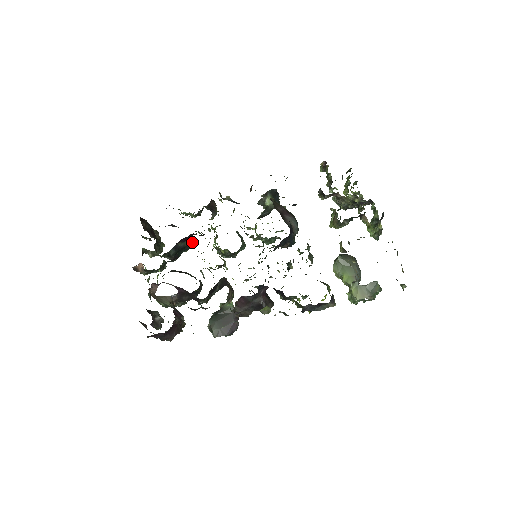
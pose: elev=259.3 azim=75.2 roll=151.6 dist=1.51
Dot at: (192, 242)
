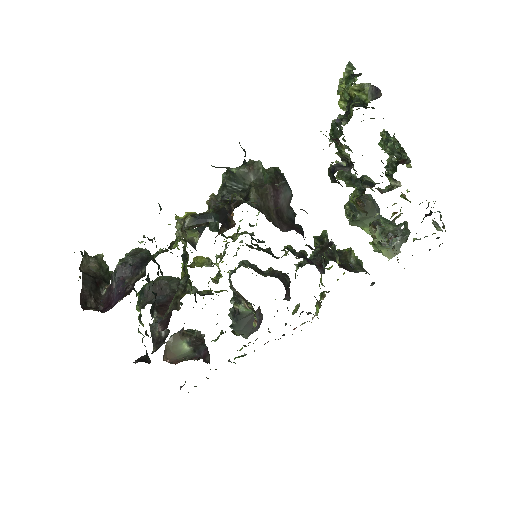
Dot at: (159, 268)
